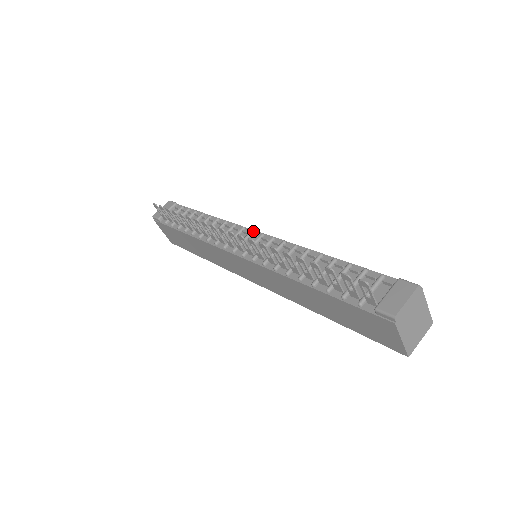
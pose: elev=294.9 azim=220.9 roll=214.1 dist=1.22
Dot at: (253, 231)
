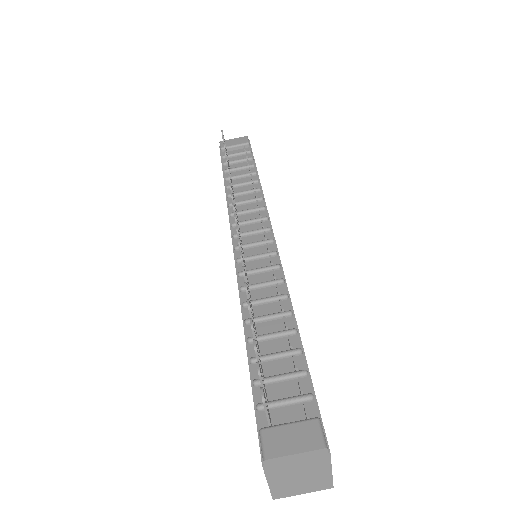
Dot at: (269, 229)
